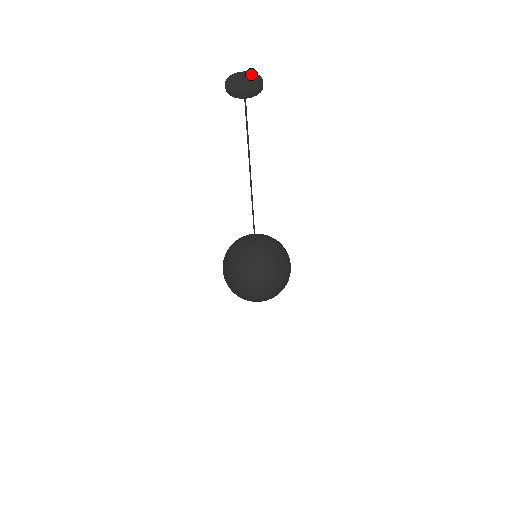
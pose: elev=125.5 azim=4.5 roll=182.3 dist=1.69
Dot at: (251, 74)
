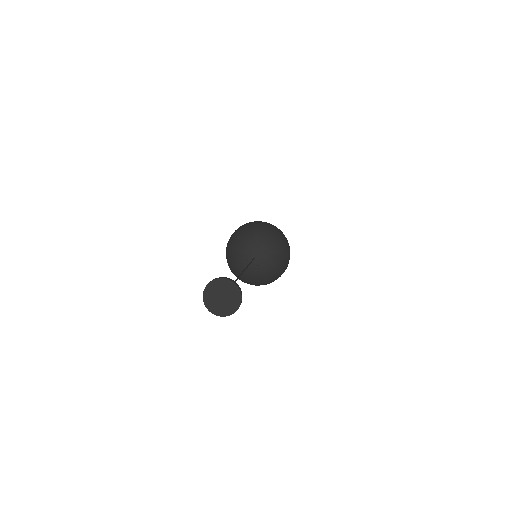
Dot at: (238, 297)
